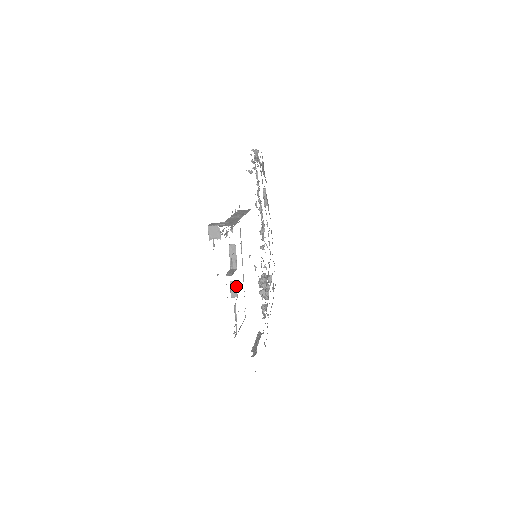
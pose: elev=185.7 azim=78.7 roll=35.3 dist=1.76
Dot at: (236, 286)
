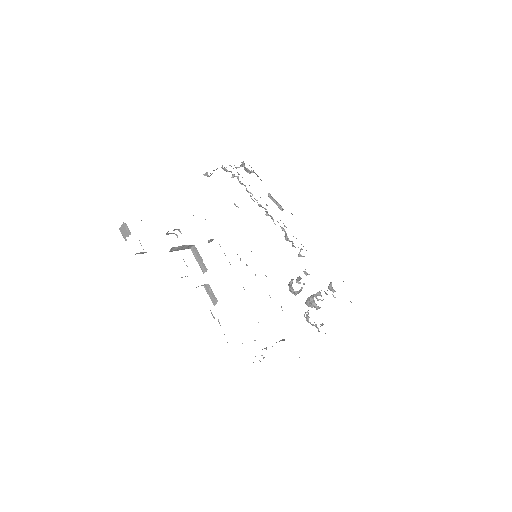
Dot at: (211, 289)
